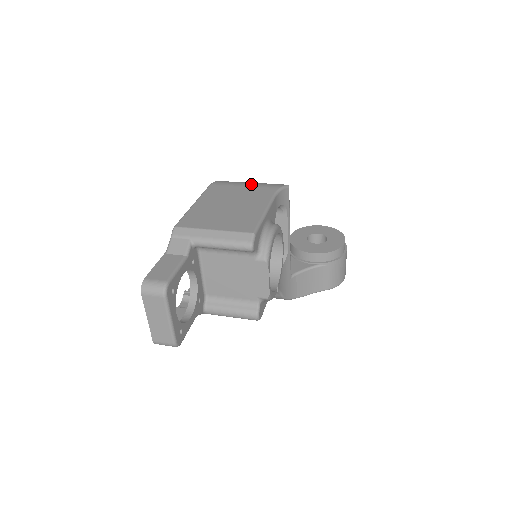
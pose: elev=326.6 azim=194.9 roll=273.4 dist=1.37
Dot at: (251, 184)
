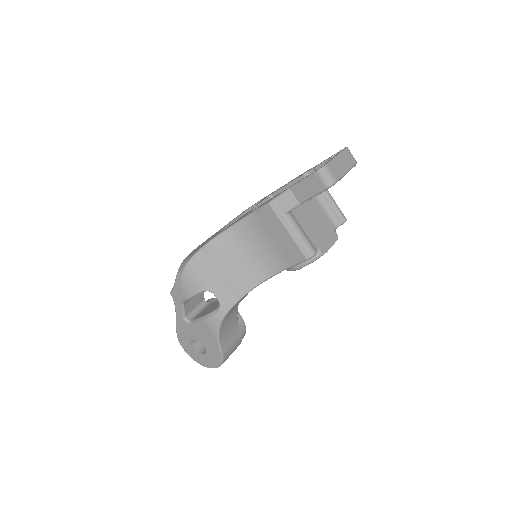
Dot at: occluded
